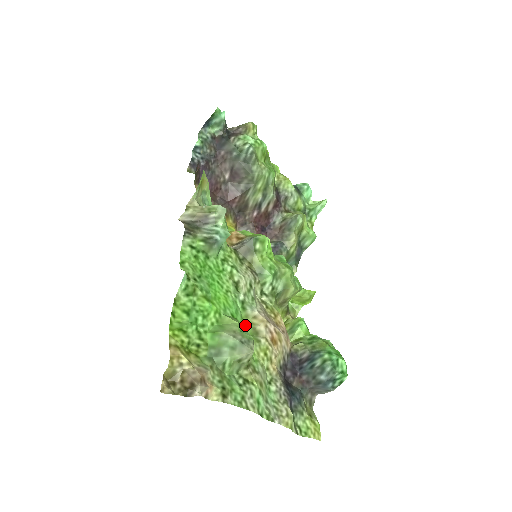
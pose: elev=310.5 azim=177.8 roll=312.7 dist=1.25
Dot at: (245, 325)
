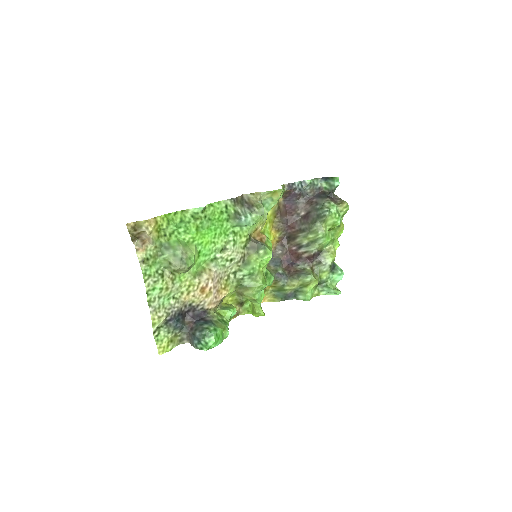
Dot at: (201, 266)
